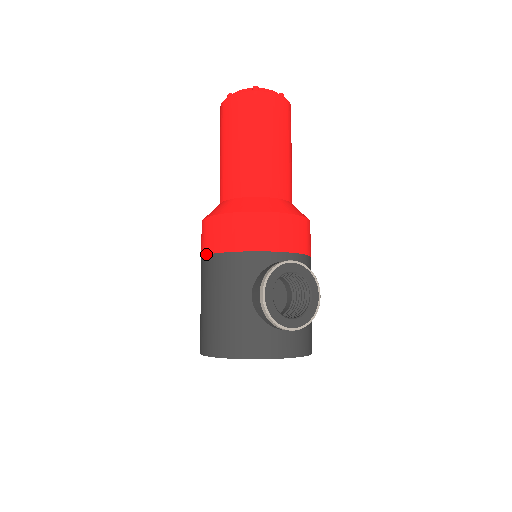
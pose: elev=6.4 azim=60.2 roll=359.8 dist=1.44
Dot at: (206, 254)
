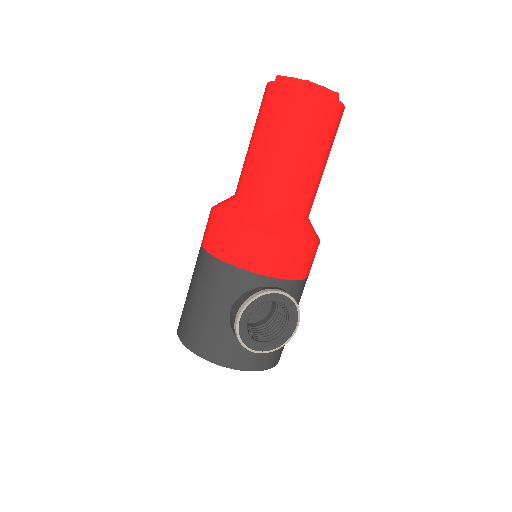
Dot at: (204, 248)
